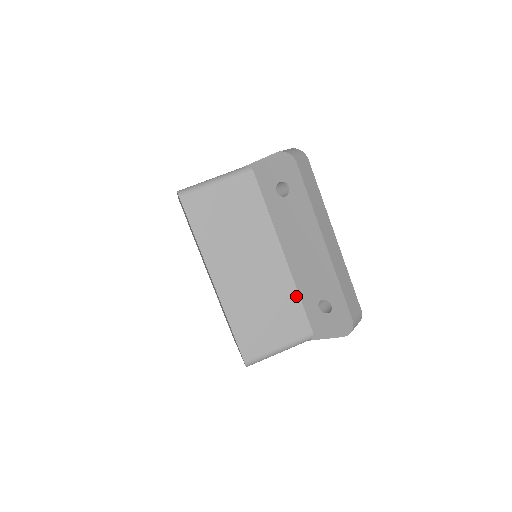
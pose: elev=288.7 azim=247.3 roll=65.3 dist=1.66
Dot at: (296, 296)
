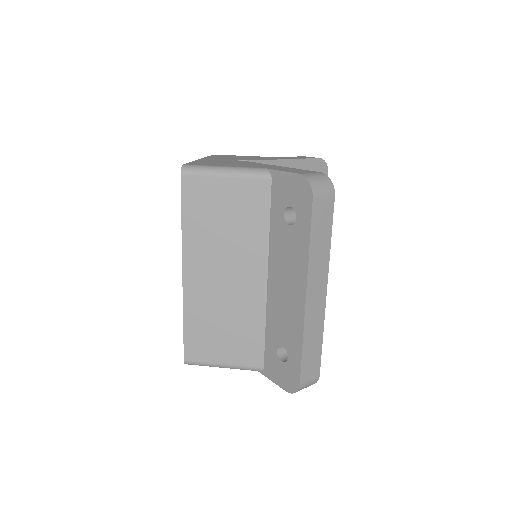
Dot at: (262, 326)
